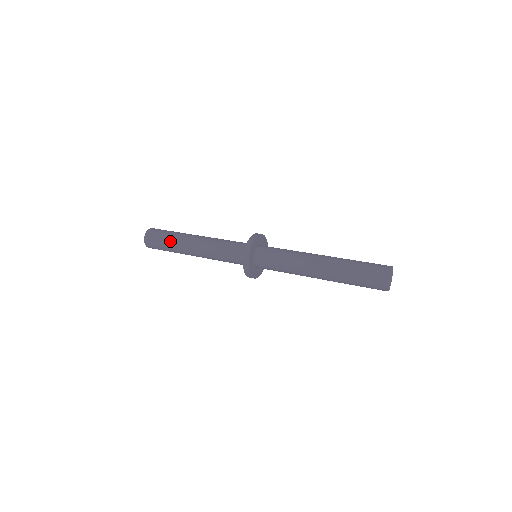
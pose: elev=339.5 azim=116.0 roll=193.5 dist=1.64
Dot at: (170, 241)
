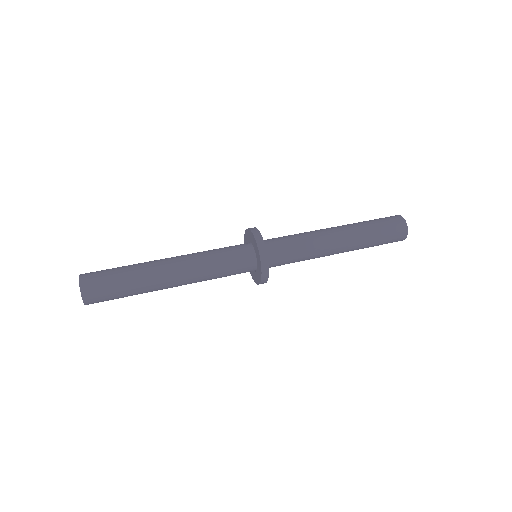
Dot at: (134, 294)
